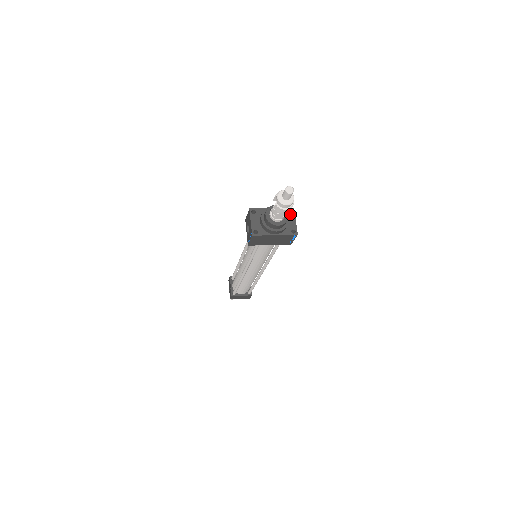
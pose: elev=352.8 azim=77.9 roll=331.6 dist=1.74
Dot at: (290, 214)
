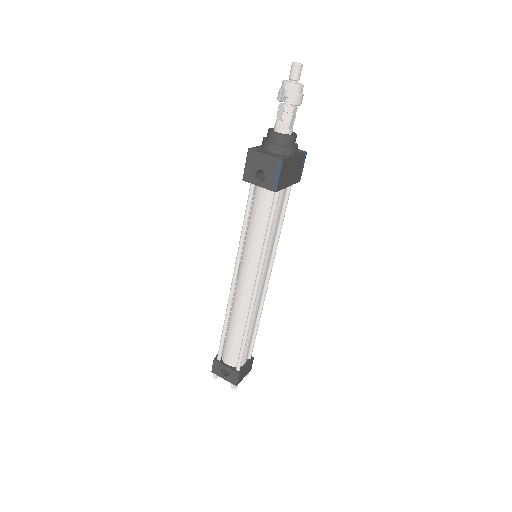
Dot at: occluded
